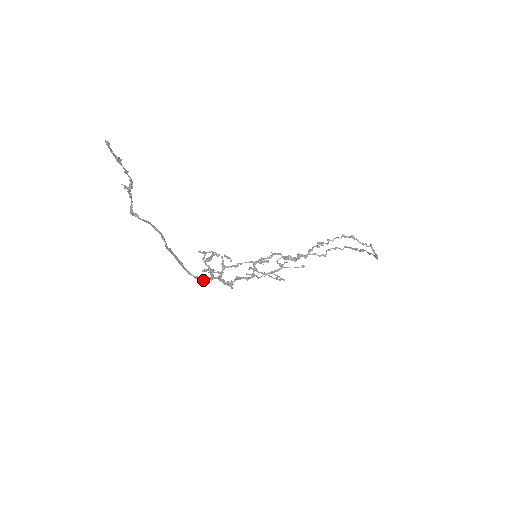
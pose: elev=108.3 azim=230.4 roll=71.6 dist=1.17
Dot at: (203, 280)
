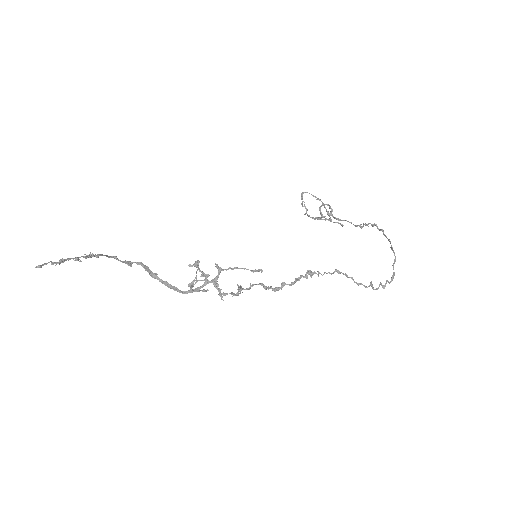
Dot at: occluded
